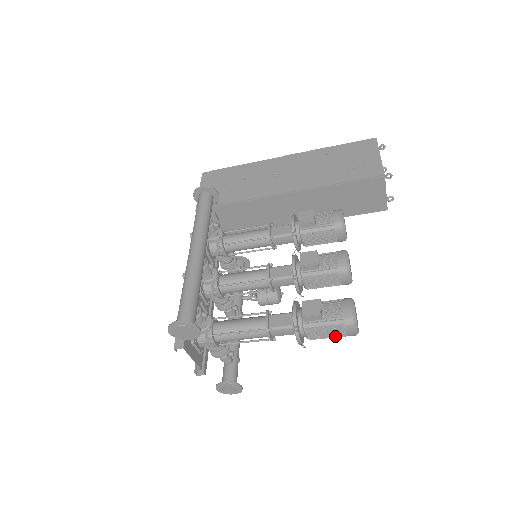
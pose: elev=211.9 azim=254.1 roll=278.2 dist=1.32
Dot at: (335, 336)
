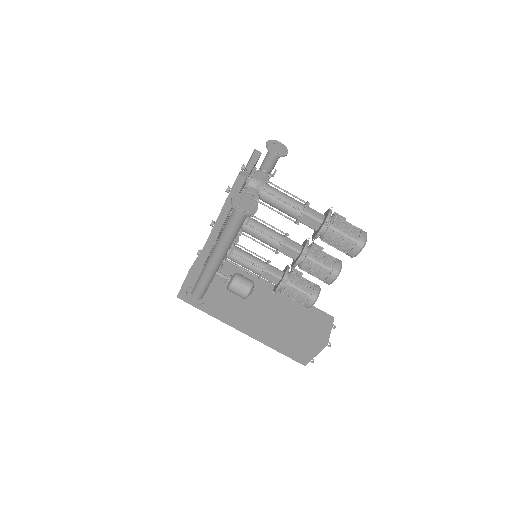
Dot at: (351, 233)
